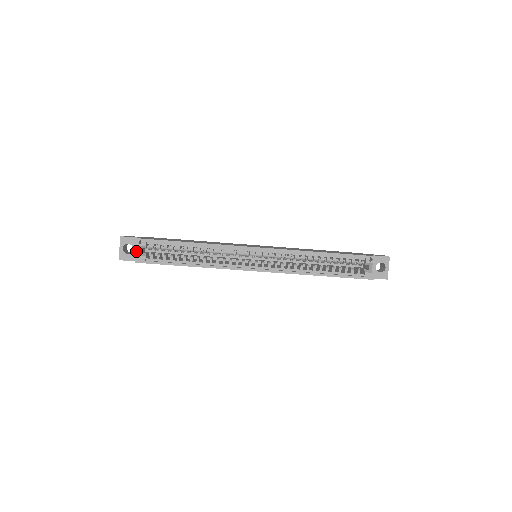
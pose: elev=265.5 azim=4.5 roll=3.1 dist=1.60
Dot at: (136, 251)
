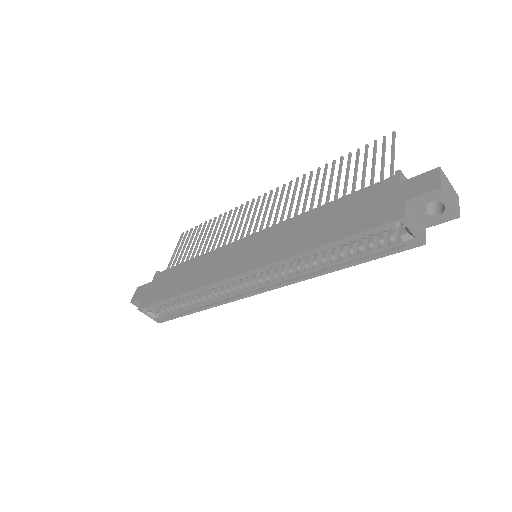
Dot at: occluded
